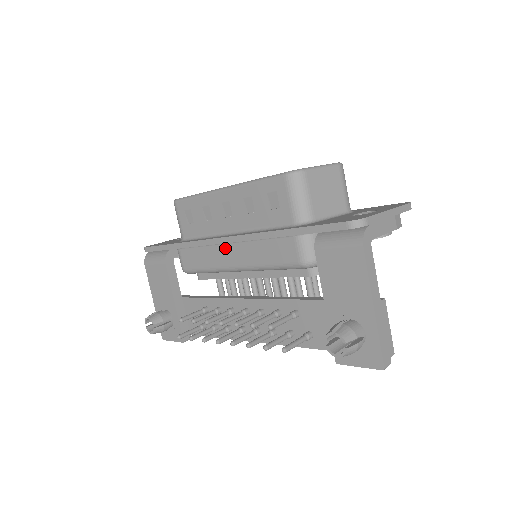
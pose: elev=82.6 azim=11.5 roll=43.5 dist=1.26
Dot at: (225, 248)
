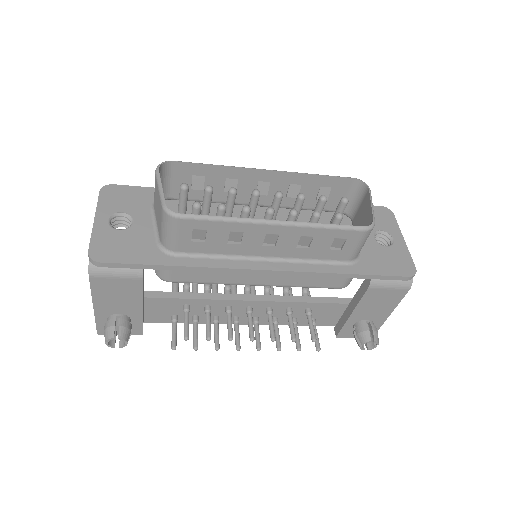
Dot at: occluded
